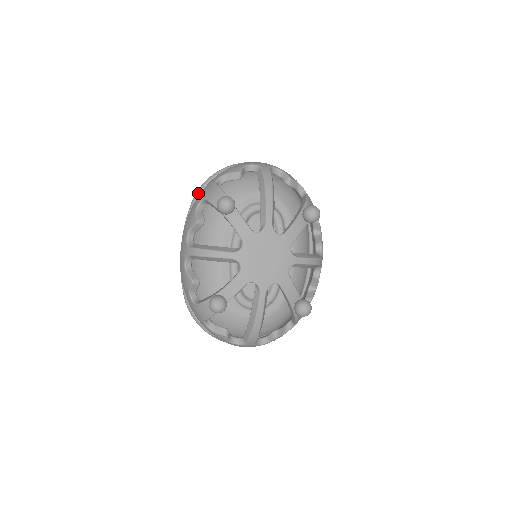
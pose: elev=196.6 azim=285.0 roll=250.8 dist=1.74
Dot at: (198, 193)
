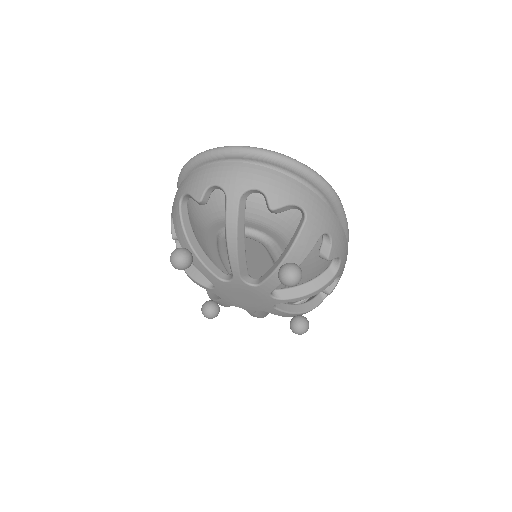
Dot at: (179, 181)
